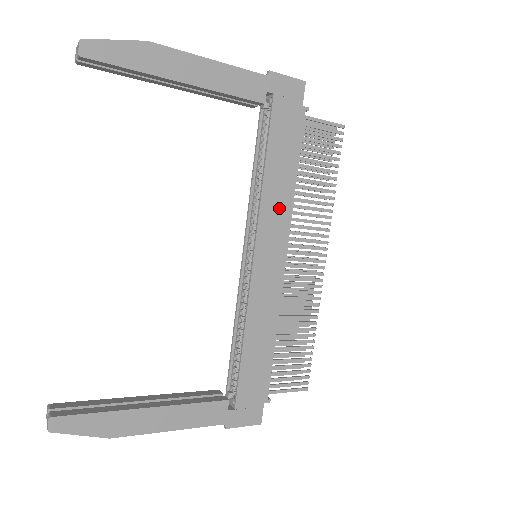
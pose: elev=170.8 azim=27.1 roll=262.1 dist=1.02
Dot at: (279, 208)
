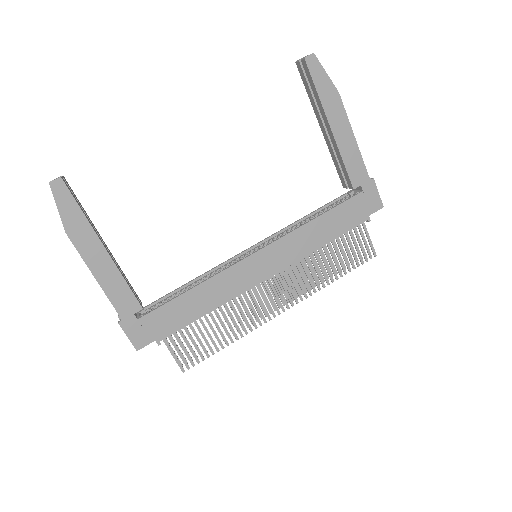
Dot at: (299, 247)
